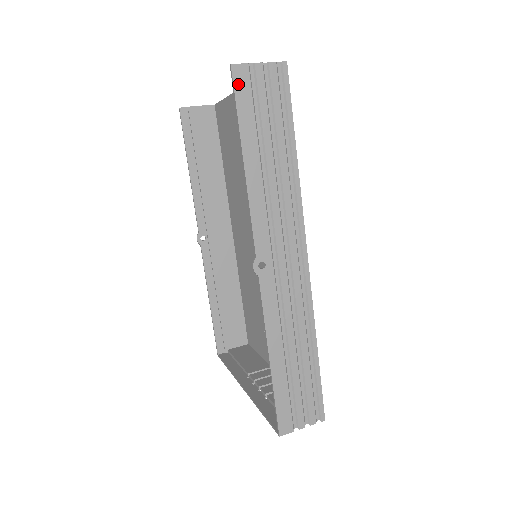
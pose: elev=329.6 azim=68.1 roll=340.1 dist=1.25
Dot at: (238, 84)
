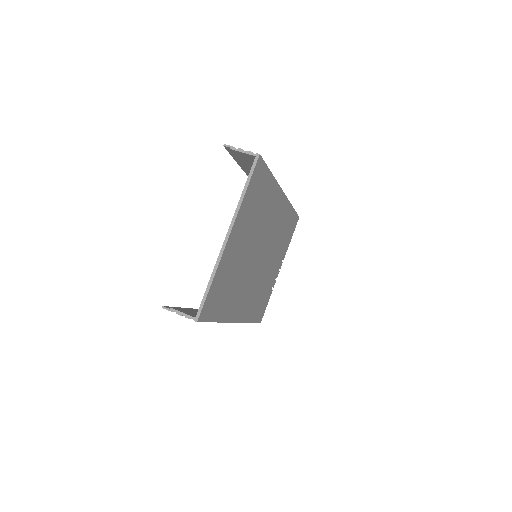
Dot at: occluded
